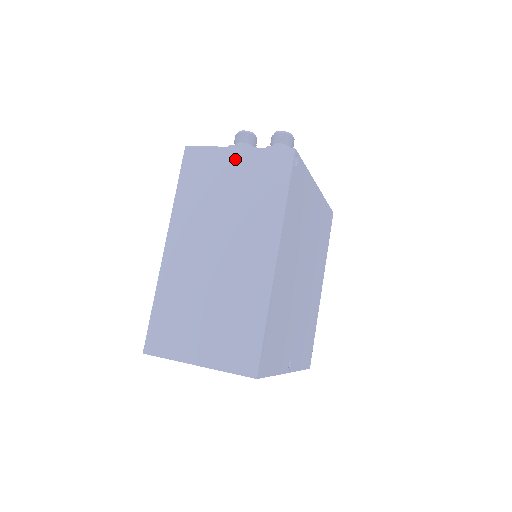
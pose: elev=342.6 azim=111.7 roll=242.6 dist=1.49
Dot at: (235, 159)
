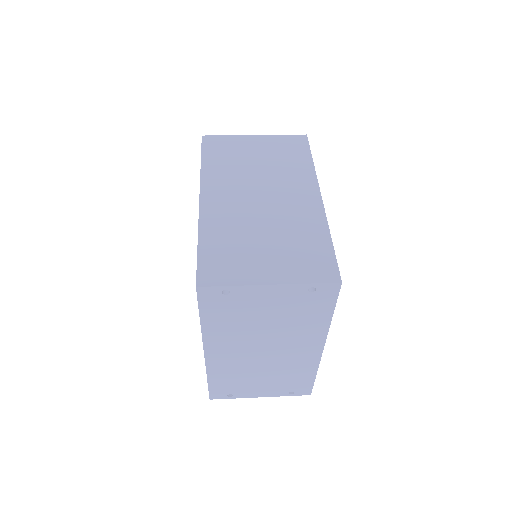
Dot at: (255, 141)
